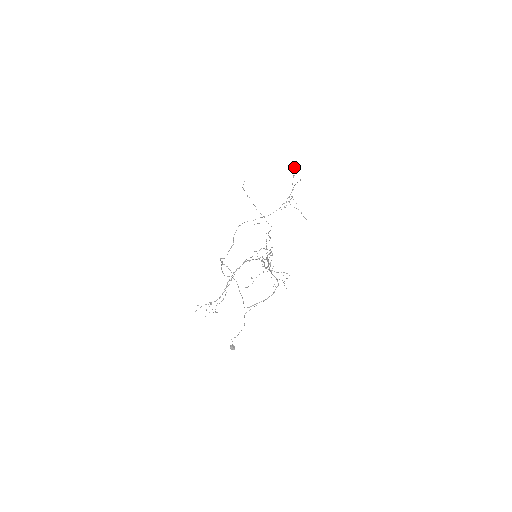
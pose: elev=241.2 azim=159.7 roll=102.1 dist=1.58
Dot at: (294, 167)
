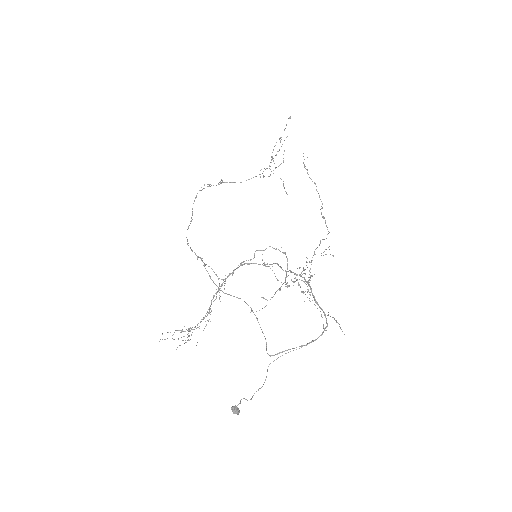
Dot at: (288, 118)
